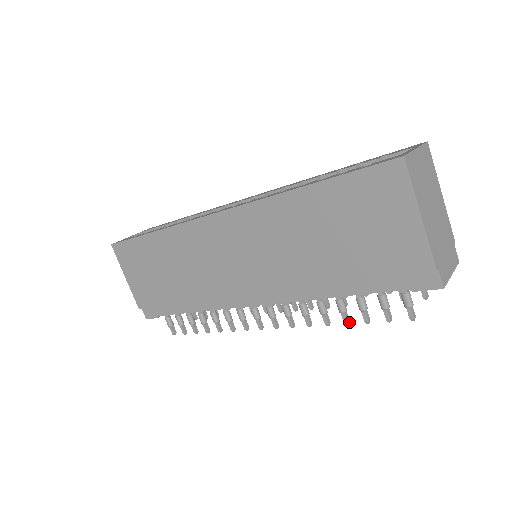
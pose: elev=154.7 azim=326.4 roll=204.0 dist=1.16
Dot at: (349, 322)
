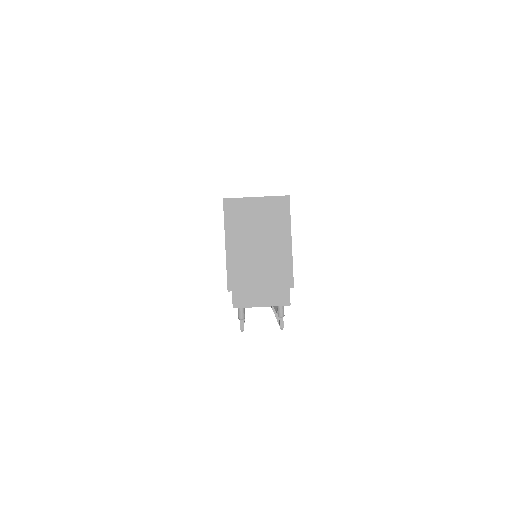
Dot at: occluded
